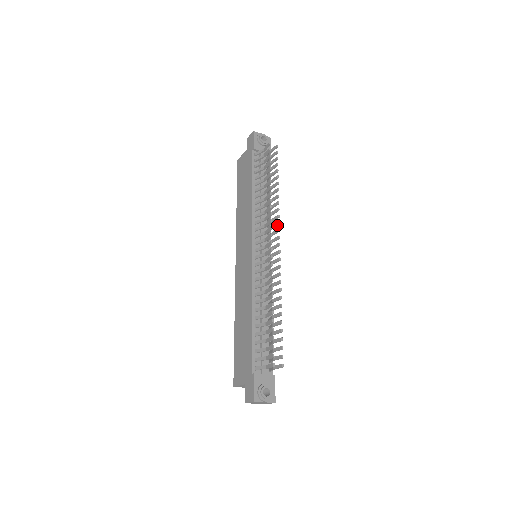
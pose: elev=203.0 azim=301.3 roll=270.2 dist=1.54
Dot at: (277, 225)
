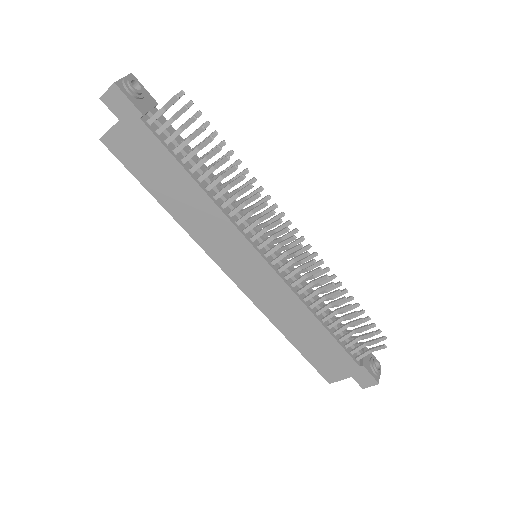
Dot at: (274, 209)
